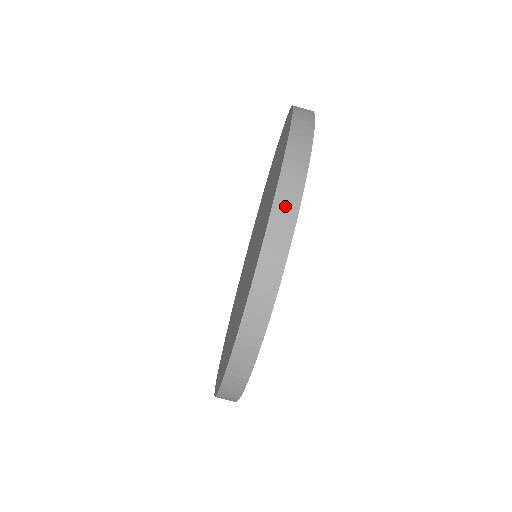
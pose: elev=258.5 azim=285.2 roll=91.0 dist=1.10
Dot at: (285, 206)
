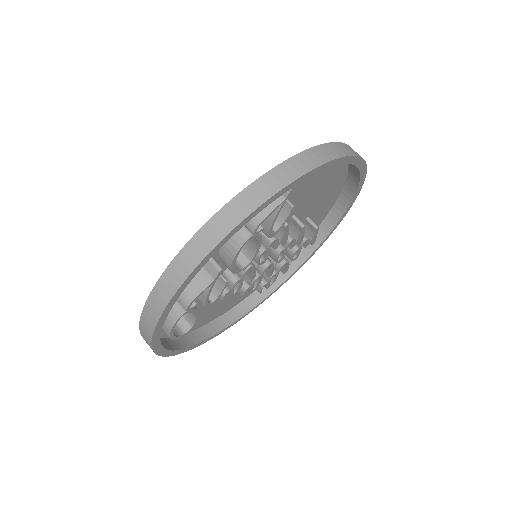
Dot at: occluded
